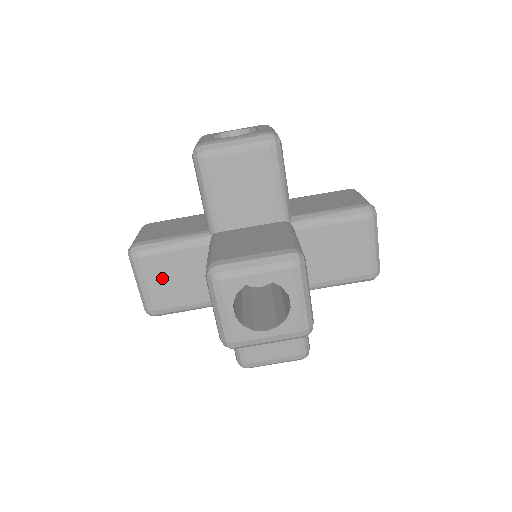
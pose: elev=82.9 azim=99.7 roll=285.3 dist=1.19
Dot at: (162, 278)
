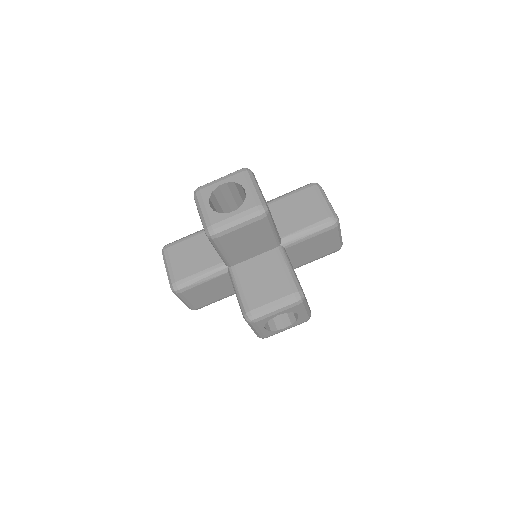
Dot at: (199, 295)
